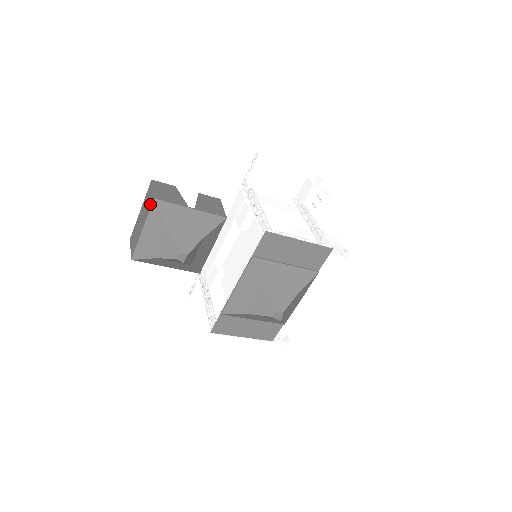
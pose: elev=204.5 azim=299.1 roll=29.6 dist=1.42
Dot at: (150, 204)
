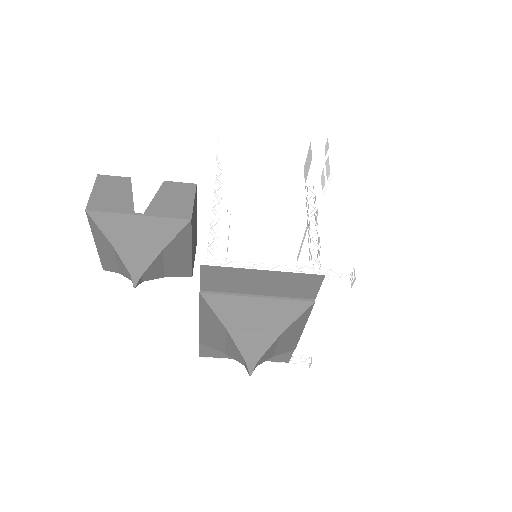
Dot at: occluded
